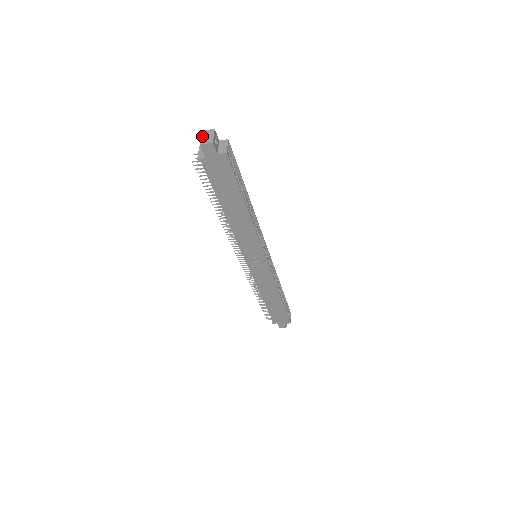
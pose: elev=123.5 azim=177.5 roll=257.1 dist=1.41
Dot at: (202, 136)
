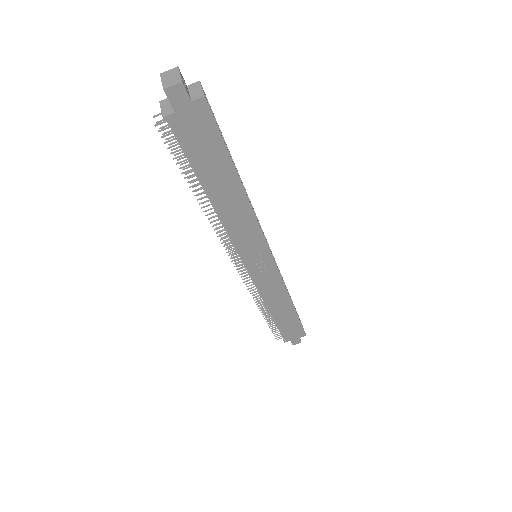
Dot at: (162, 79)
